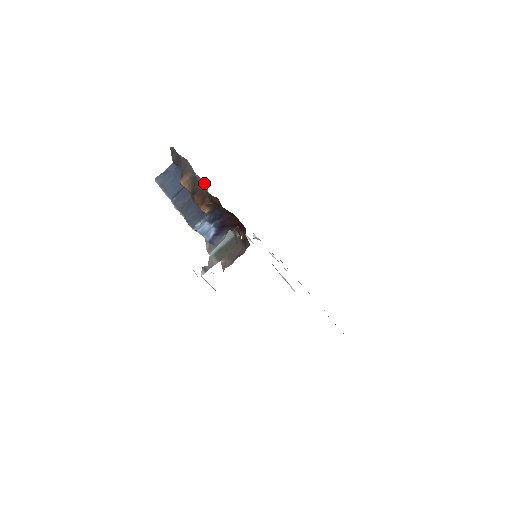
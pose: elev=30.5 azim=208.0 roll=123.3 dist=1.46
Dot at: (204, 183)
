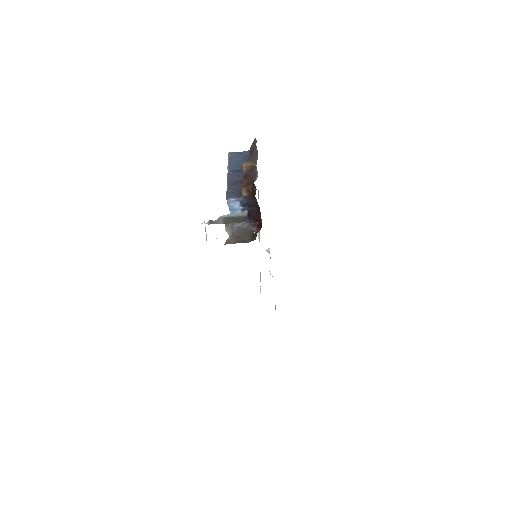
Dot at: (257, 174)
